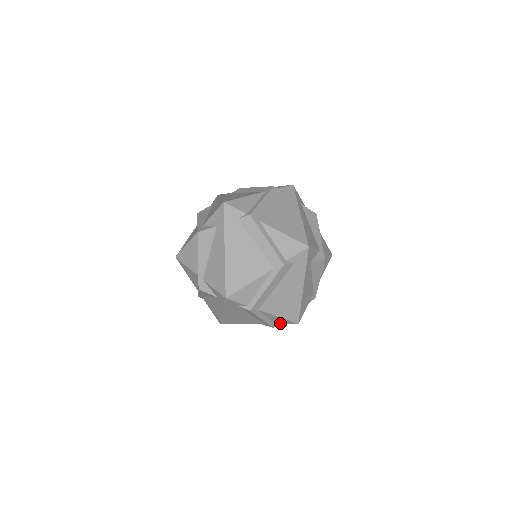
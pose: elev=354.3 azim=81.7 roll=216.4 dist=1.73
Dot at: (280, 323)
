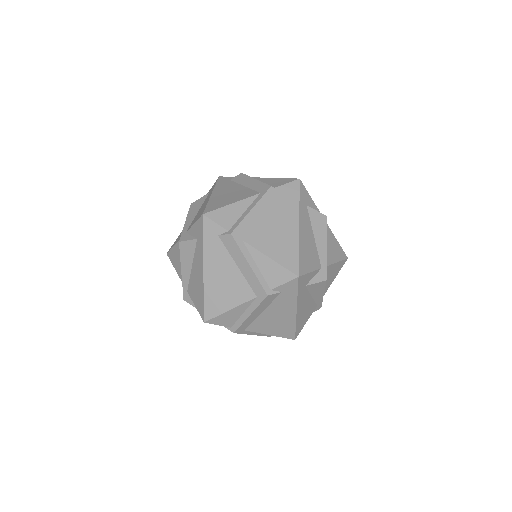
Dot at: occluded
